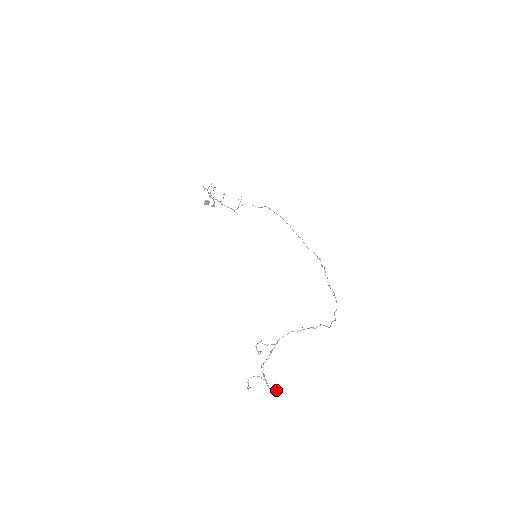
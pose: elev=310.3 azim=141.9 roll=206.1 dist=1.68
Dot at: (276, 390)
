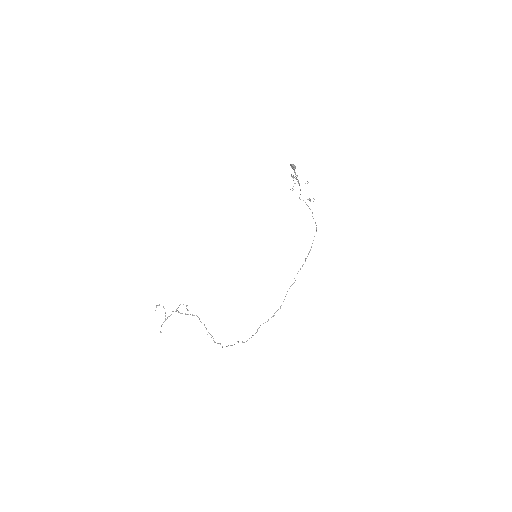
Dot at: occluded
